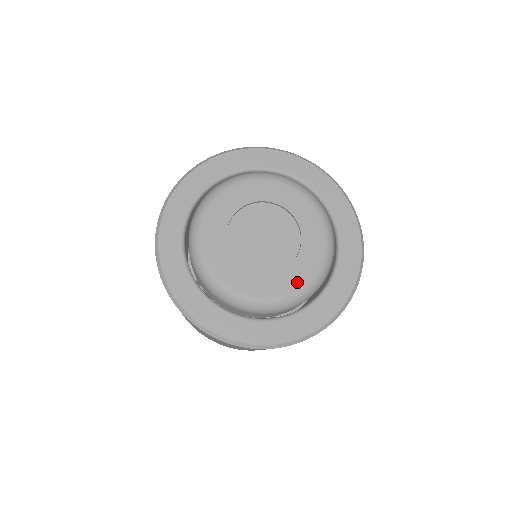
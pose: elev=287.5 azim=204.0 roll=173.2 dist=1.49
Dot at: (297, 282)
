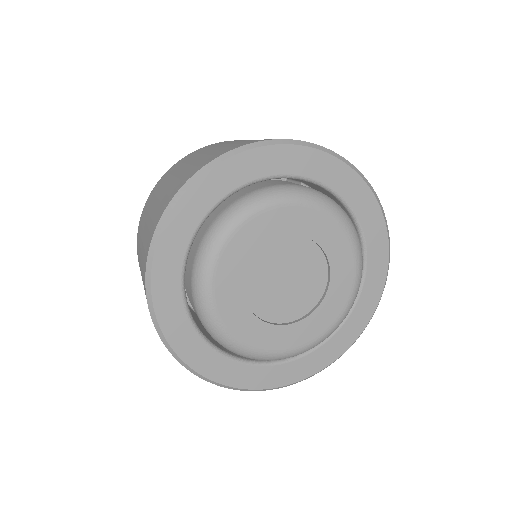
Dot at: (267, 345)
